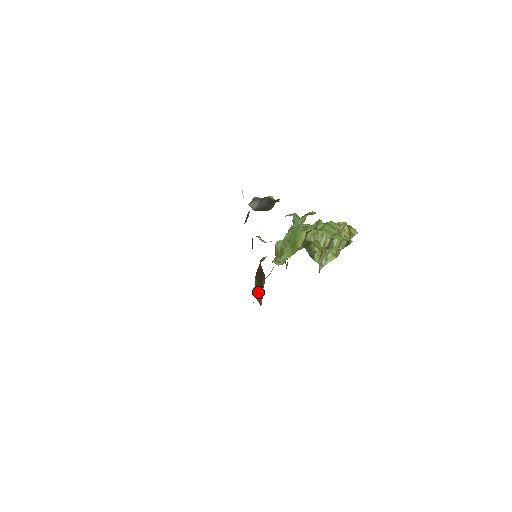
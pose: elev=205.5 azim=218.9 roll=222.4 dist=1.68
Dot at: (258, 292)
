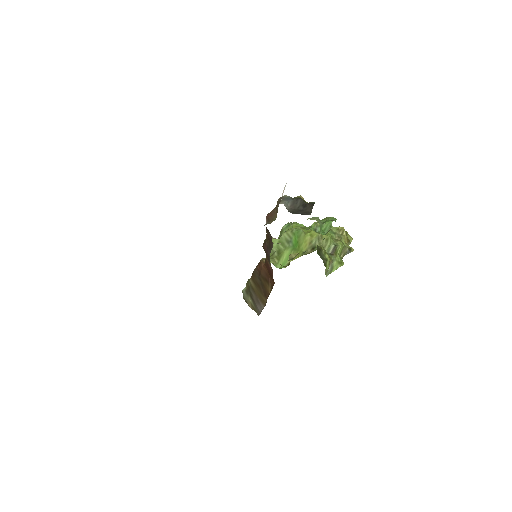
Dot at: (256, 296)
